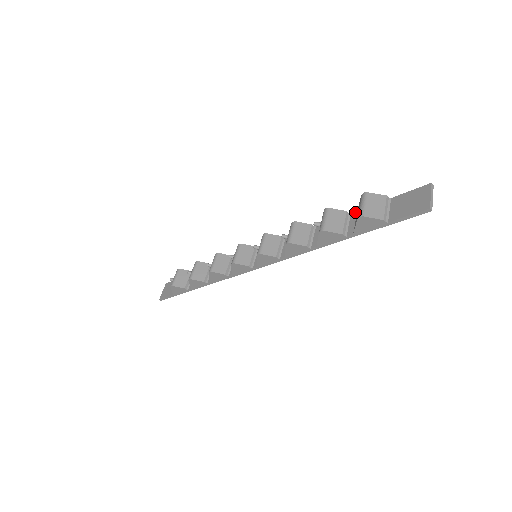
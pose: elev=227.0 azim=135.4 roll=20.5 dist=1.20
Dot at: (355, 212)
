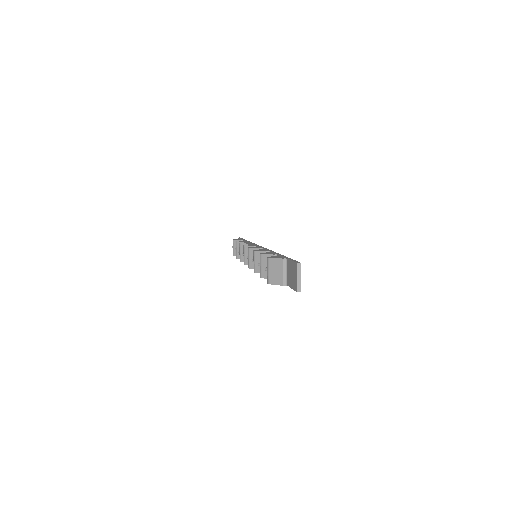
Dot at: occluded
